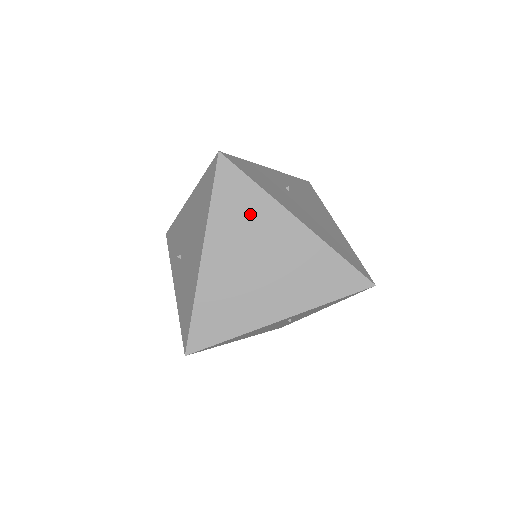
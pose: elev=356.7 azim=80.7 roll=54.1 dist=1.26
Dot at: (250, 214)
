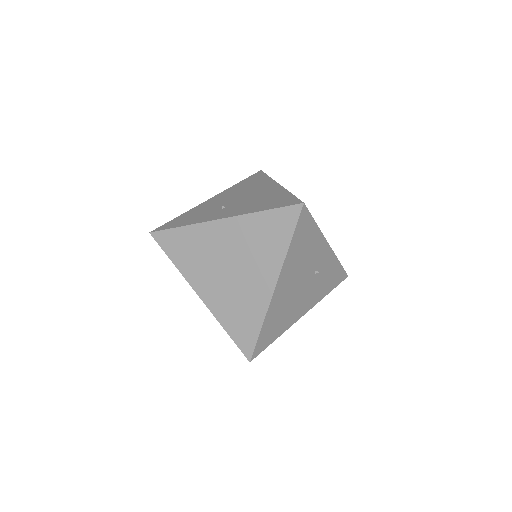
Dot at: occluded
